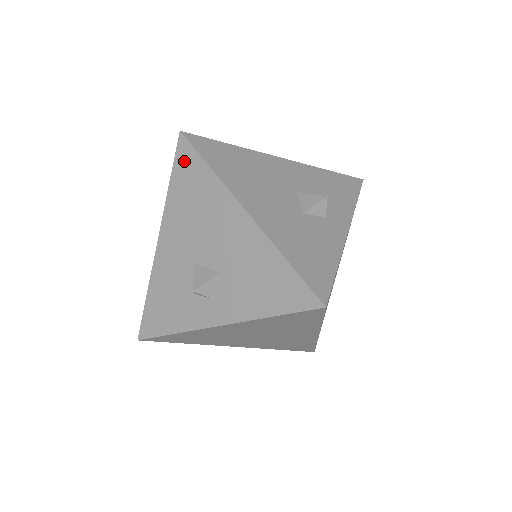
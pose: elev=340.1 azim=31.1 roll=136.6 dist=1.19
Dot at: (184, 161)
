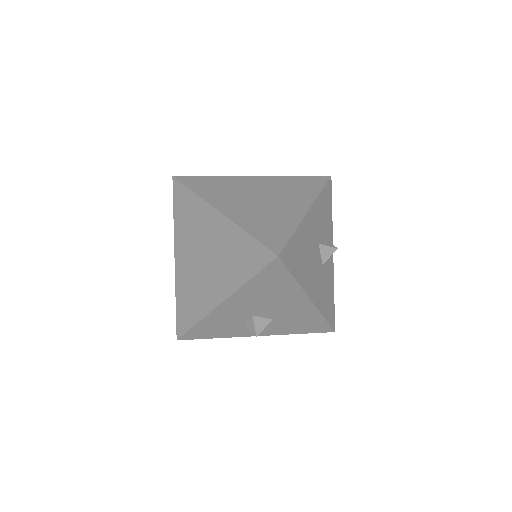
Dot at: (272, 272)
